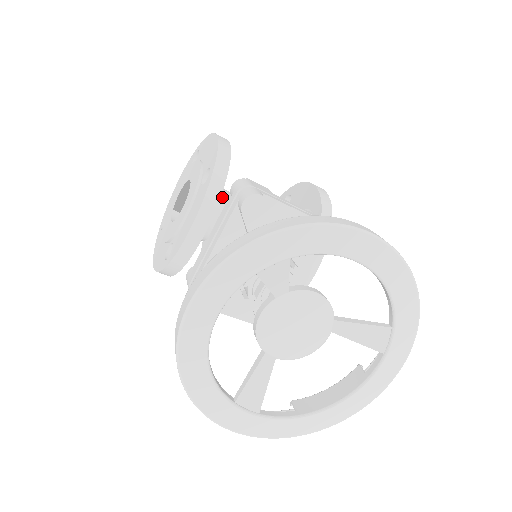
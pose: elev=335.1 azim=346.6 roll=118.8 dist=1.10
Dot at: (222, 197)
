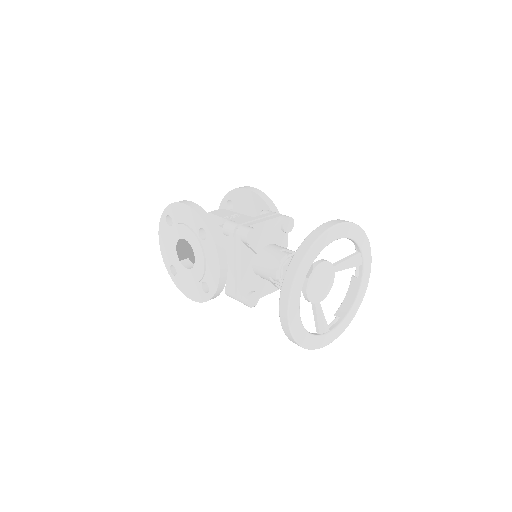
Dot at: occluded
